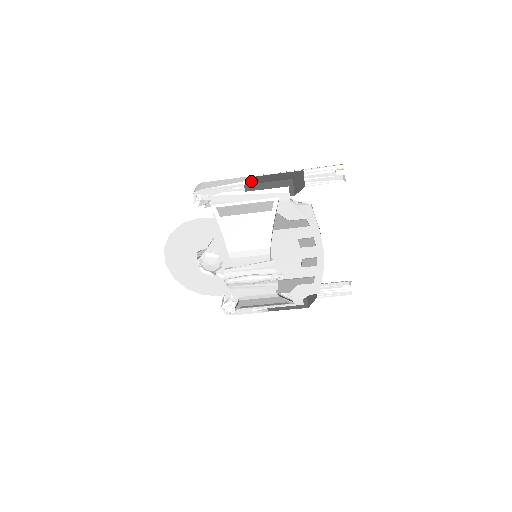
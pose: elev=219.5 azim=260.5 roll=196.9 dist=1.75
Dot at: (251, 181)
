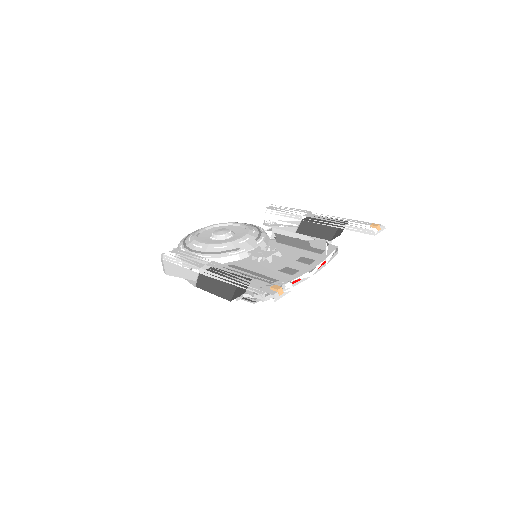
Dot at: (198, 282)
